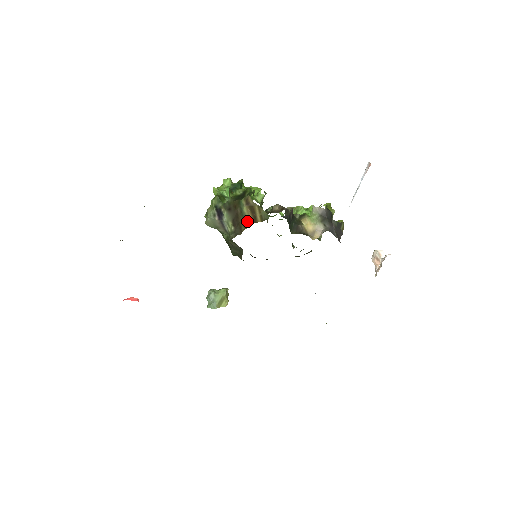
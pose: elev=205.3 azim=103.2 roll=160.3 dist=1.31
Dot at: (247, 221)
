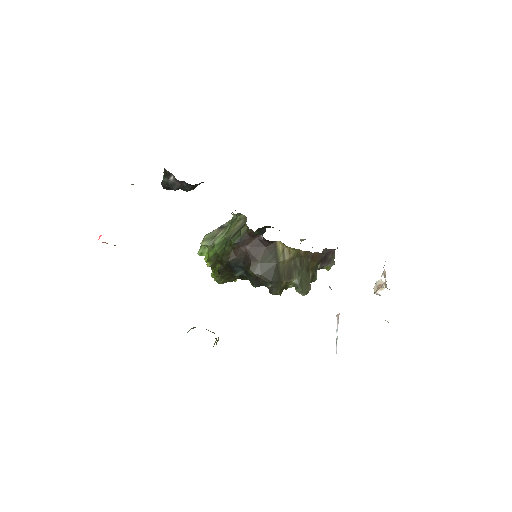
Dot at: occluded
